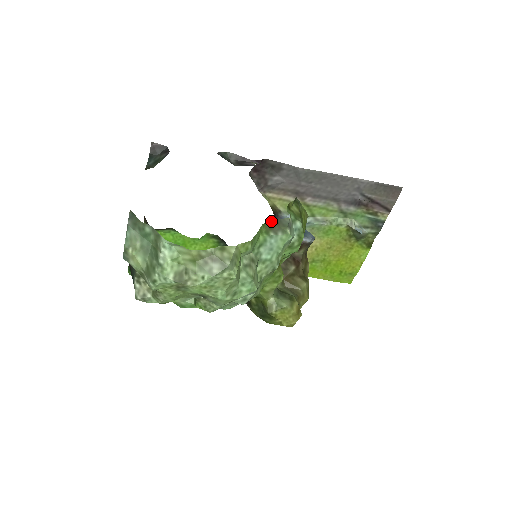
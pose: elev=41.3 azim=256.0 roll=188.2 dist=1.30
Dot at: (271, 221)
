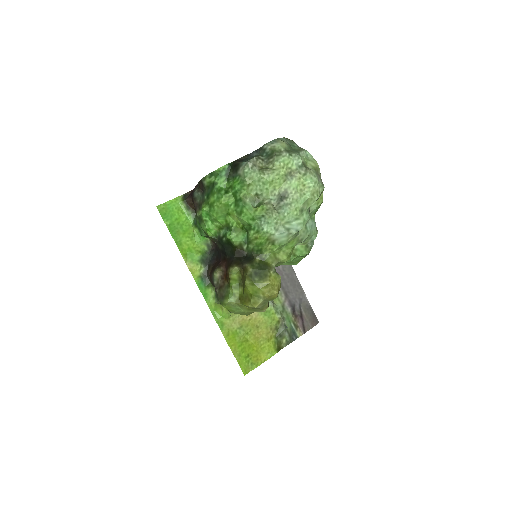
Dot at: occluded
